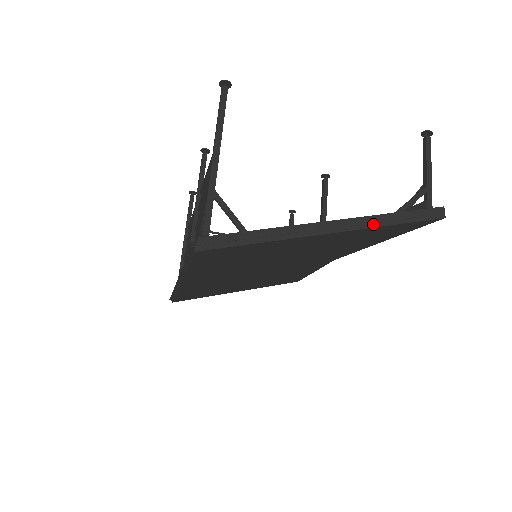
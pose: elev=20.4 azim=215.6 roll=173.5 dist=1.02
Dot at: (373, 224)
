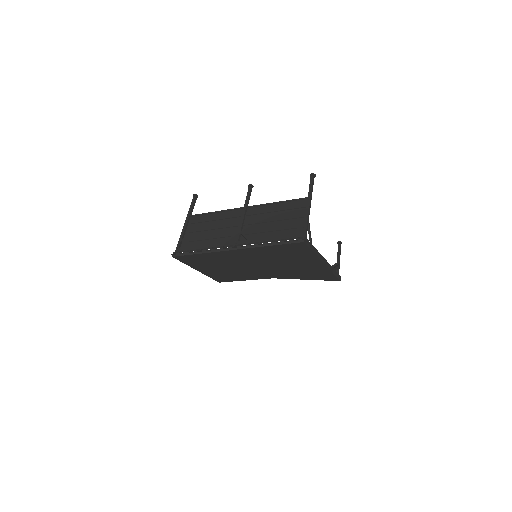
Dot at: (331, 269)
